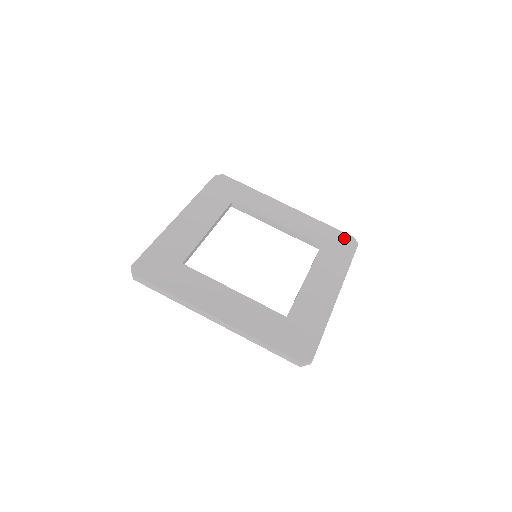
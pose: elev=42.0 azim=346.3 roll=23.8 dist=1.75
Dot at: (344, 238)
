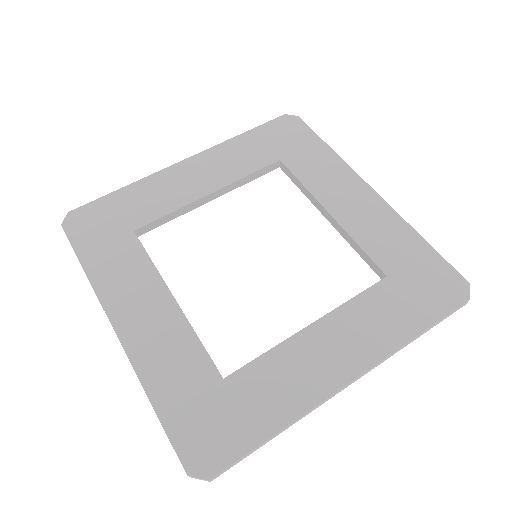
Dot at: (445, 278)
